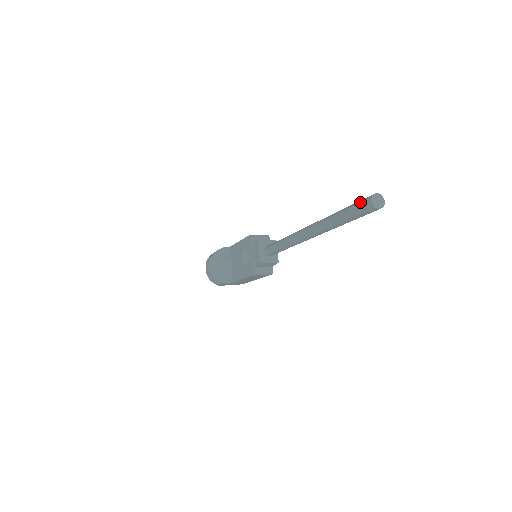
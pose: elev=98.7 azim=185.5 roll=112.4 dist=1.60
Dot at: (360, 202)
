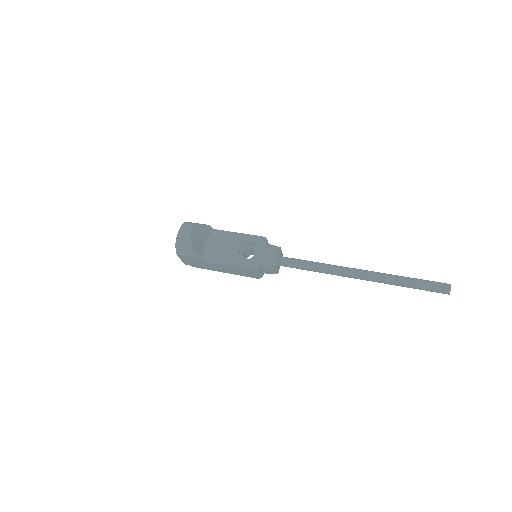
Dot at: (438, 283)
